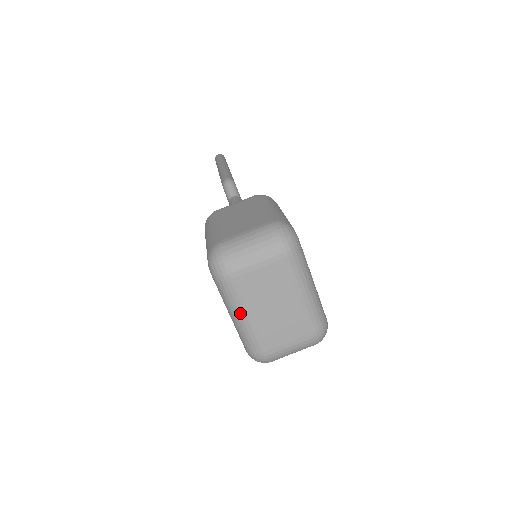
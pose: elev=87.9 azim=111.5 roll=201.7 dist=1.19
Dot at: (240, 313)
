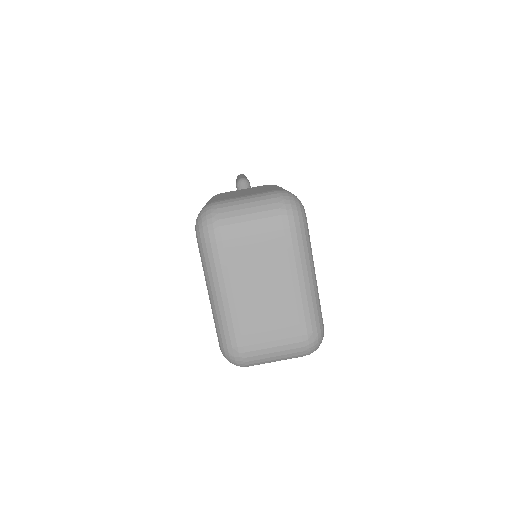
Dot at: (220, 288)
